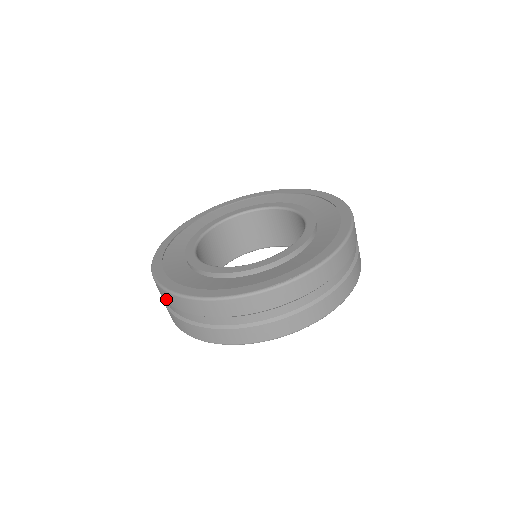
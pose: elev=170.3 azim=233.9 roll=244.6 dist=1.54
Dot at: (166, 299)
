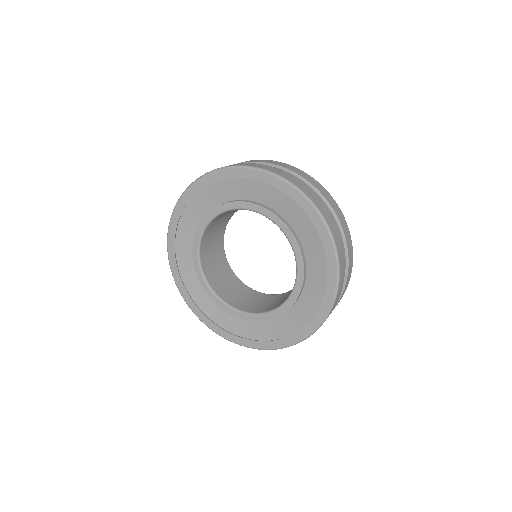
Dot at: occluded
